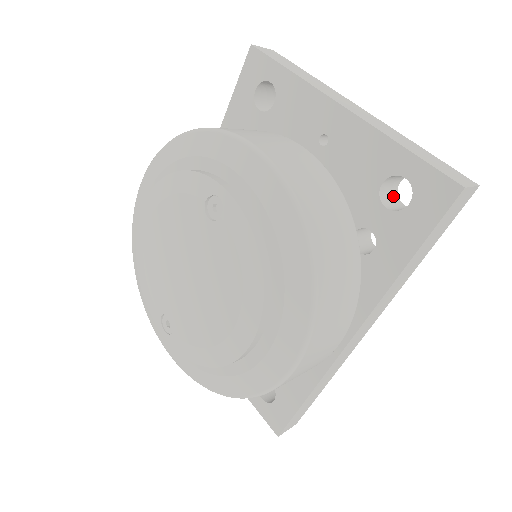
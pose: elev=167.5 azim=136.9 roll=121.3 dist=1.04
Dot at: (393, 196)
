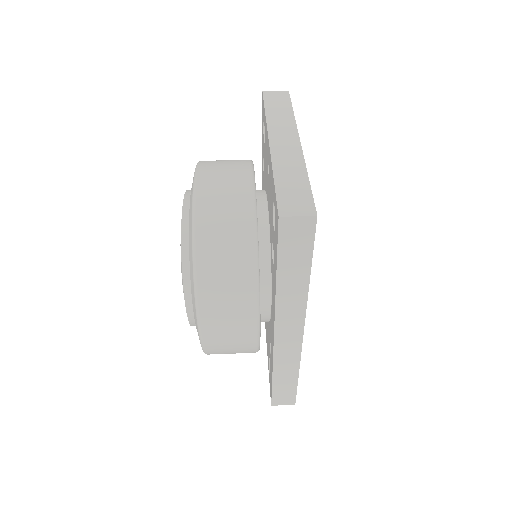
Dot at: occluded
